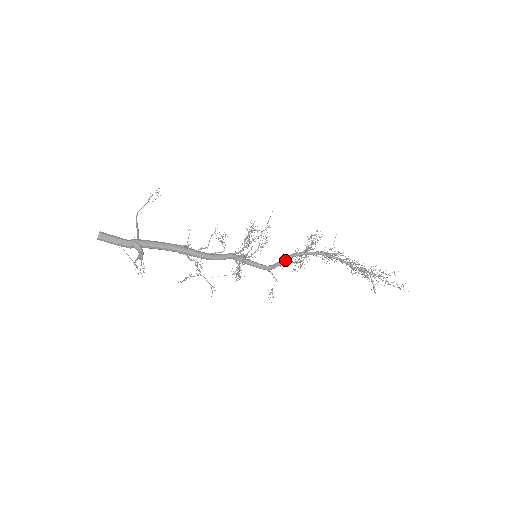
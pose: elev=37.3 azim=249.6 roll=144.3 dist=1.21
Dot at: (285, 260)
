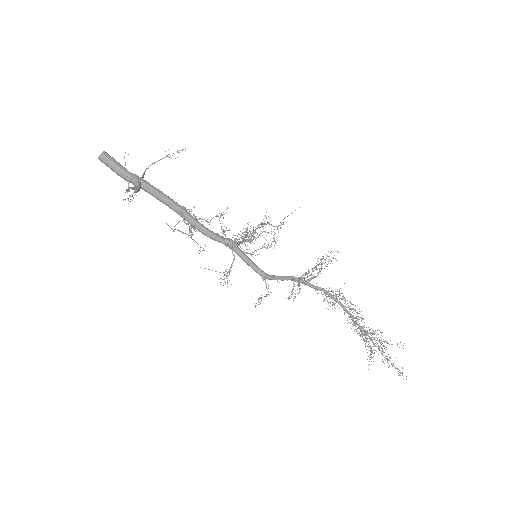
Dot at: (285, 277)
